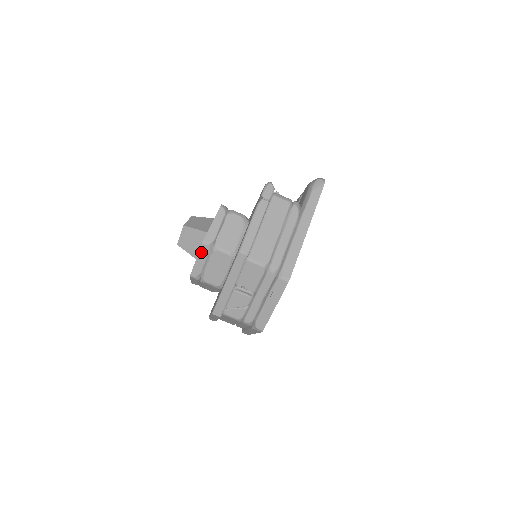
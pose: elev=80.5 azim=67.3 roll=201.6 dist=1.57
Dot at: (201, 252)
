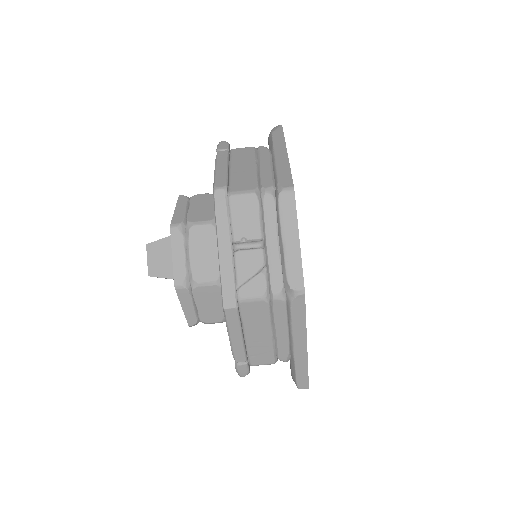
Dot at: (174, 241)
